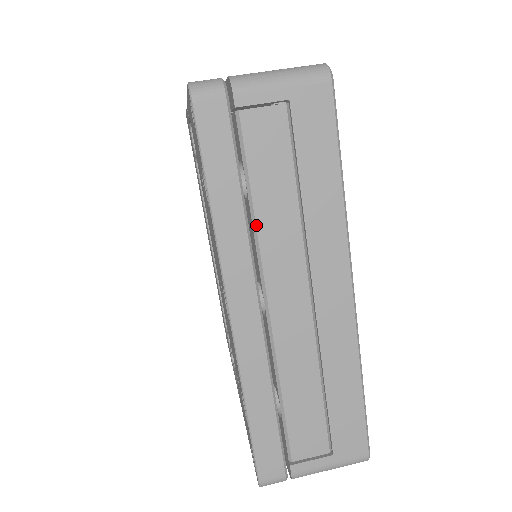
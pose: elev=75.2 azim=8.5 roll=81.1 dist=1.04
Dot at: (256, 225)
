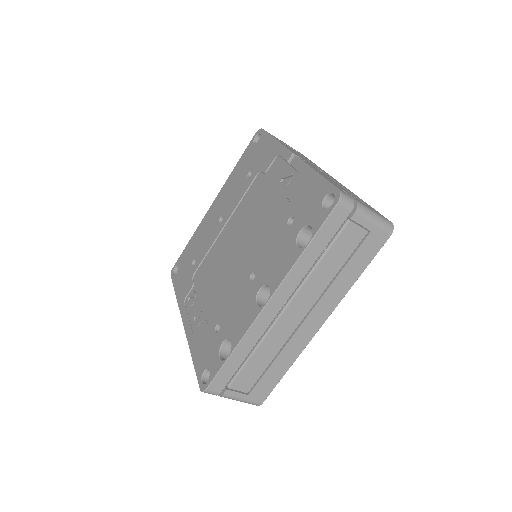
Dot at: (313, 272)
